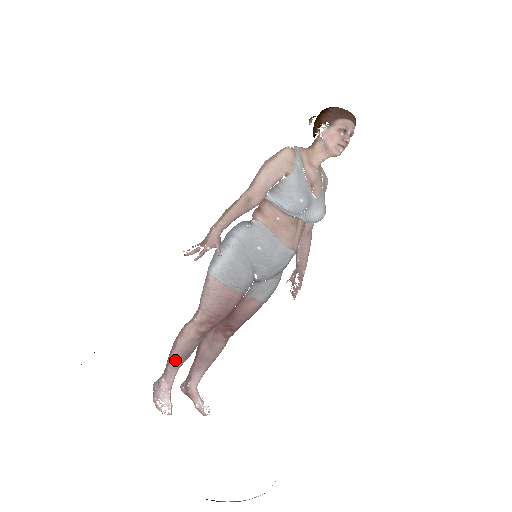
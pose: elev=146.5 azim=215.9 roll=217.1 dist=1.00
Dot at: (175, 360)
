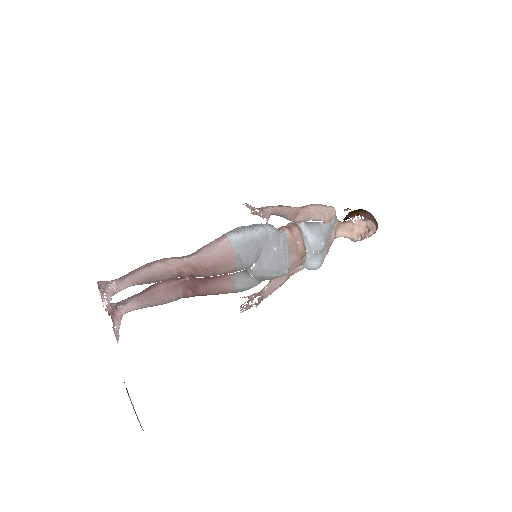
Dot at: (141, 275)
